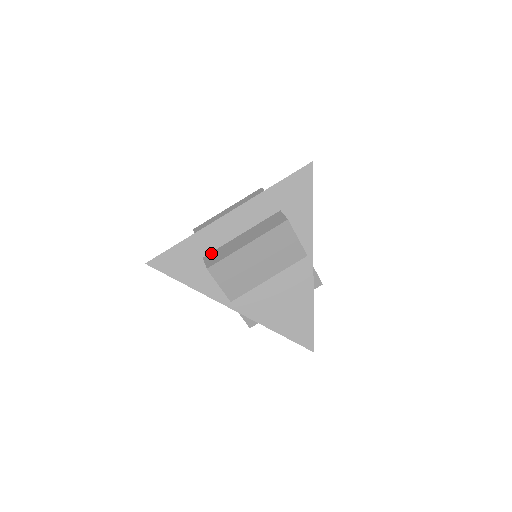
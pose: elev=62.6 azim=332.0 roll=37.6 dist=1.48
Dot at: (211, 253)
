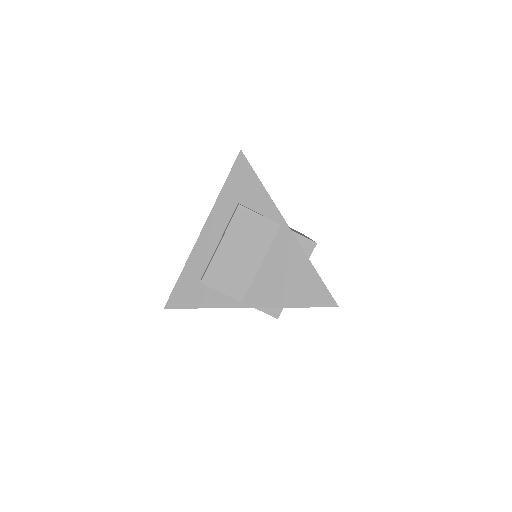
Dot at: occluded
